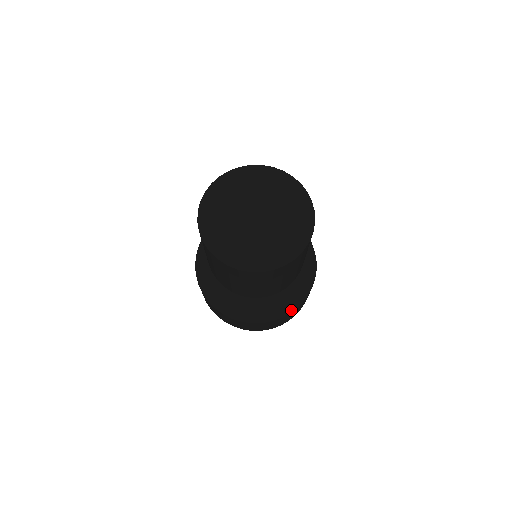
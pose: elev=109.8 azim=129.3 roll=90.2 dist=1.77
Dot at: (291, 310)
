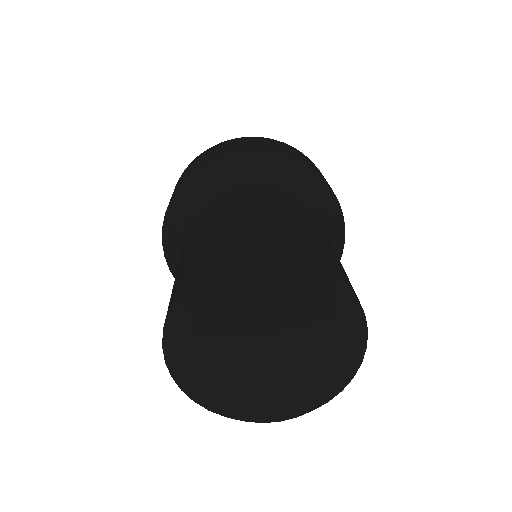
Dot at: occluded
